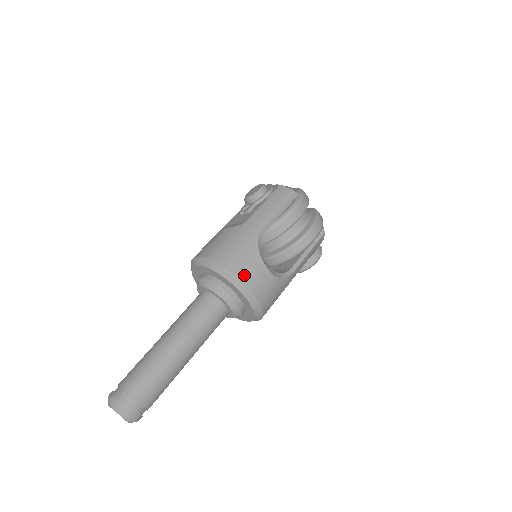
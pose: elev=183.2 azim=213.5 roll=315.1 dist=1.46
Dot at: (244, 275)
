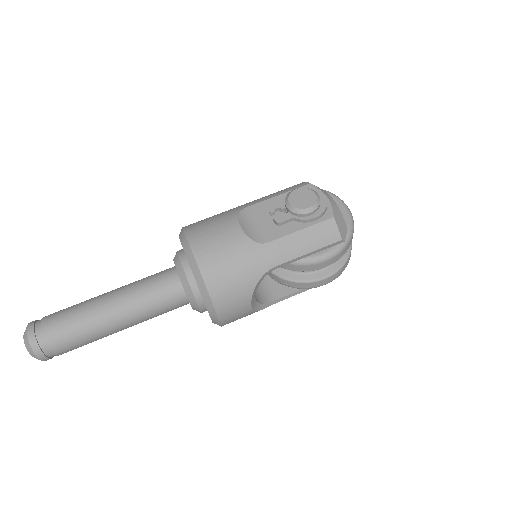
Dot at: (222, 306)
